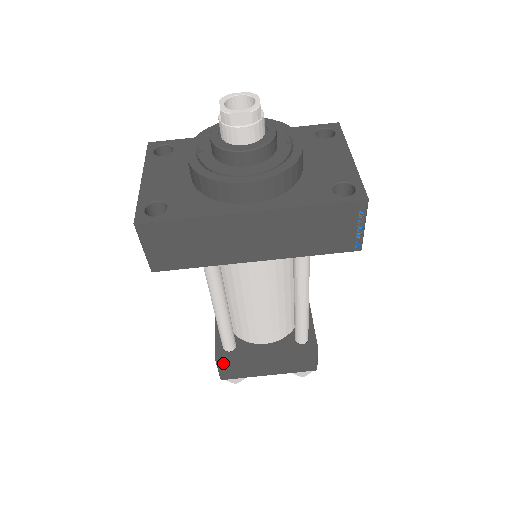
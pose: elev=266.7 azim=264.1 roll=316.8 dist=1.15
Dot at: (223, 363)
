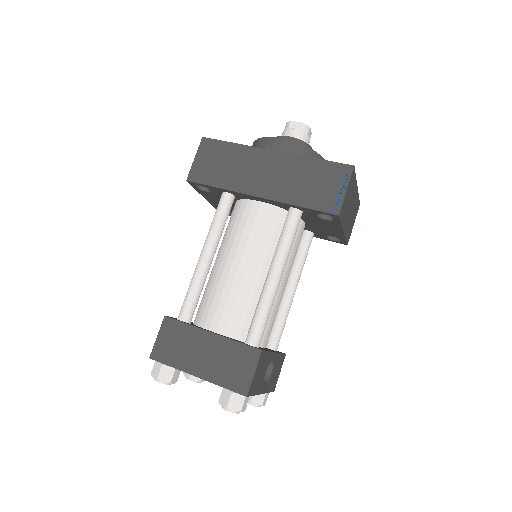
Dot at: (167, 326)
